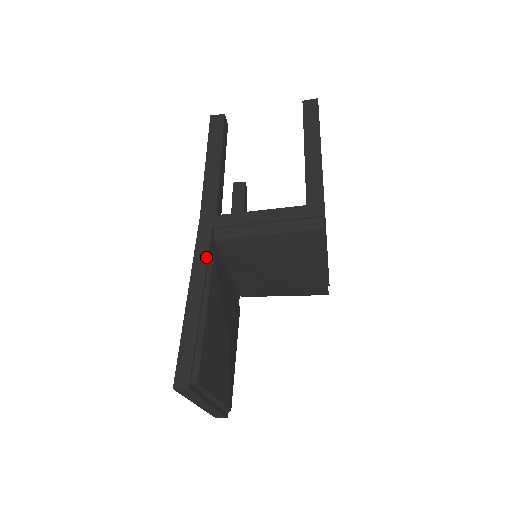
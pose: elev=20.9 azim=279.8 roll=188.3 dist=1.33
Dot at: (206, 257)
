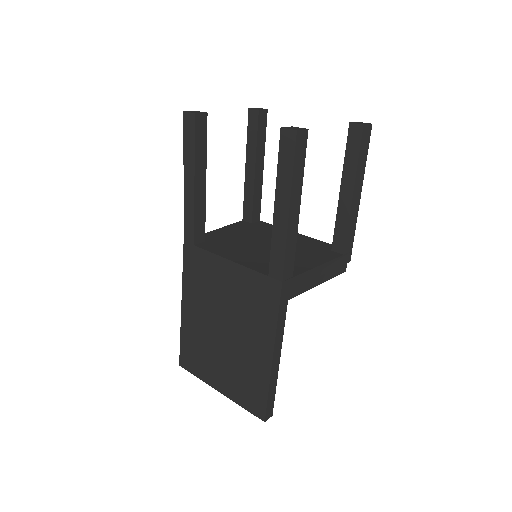
Dot at: occluded
